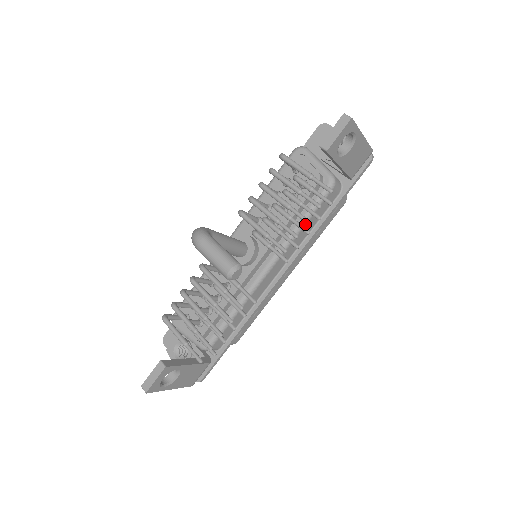
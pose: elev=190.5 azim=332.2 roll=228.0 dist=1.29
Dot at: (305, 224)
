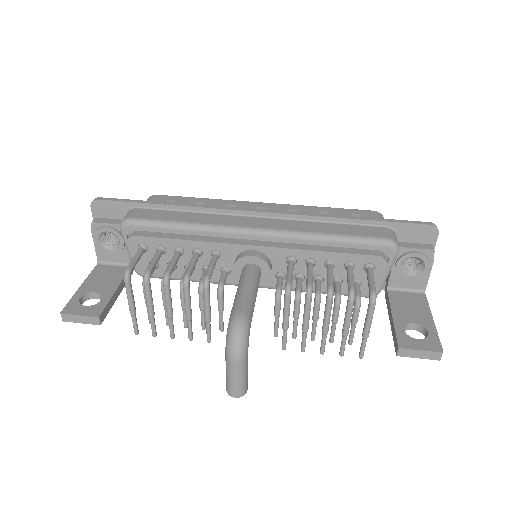
Dot at: occluded
